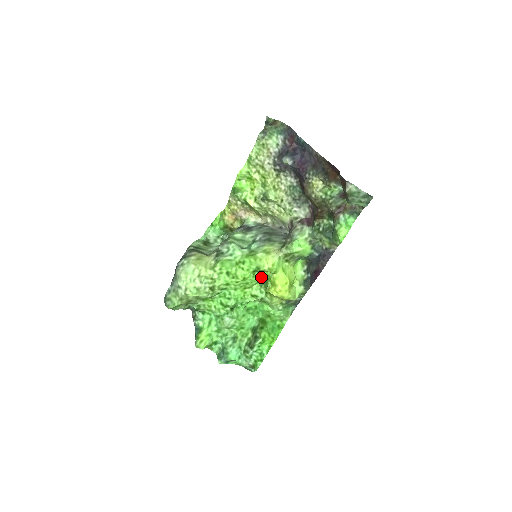
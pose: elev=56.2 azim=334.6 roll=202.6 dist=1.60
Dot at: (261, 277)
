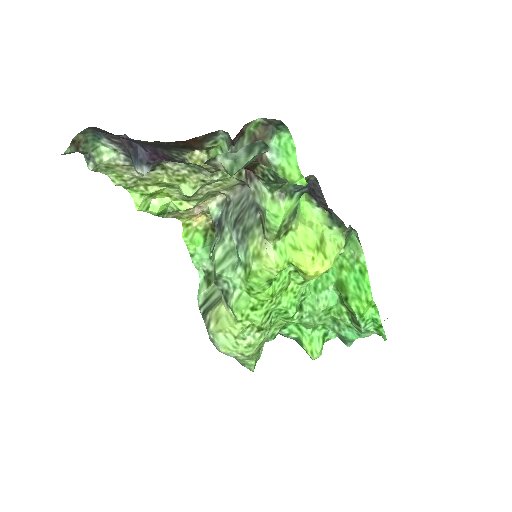
Dot at: occluded
